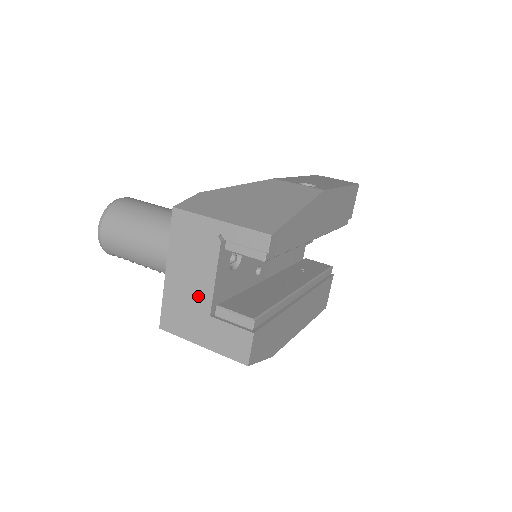
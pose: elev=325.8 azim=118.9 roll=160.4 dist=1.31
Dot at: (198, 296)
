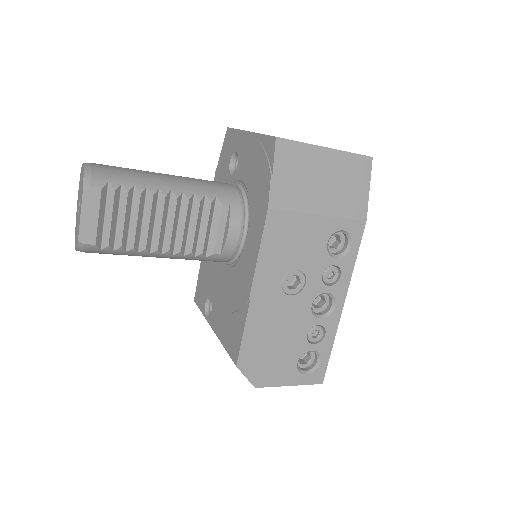
Dot at: occluded
